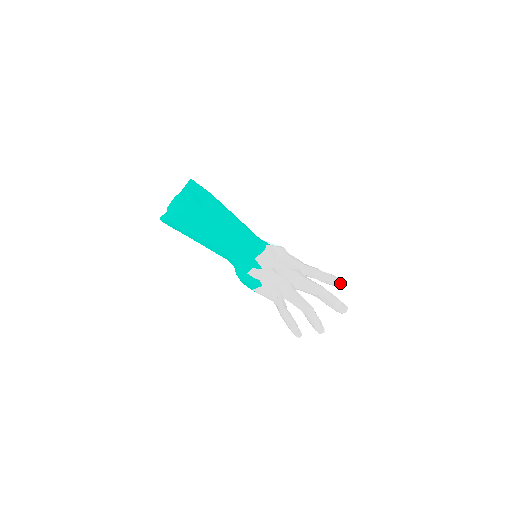
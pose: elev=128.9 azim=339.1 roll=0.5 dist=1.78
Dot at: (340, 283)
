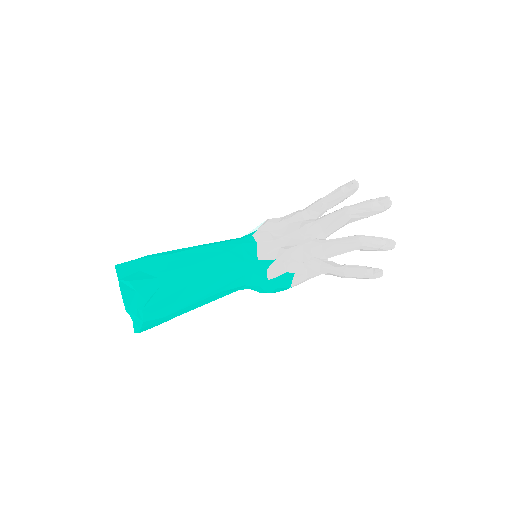
Dot at: (354, 185)
